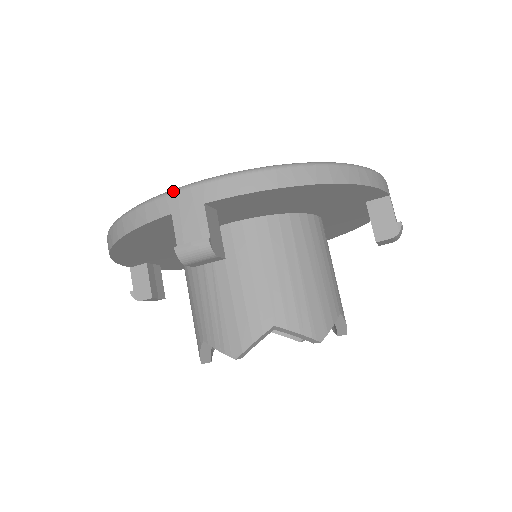
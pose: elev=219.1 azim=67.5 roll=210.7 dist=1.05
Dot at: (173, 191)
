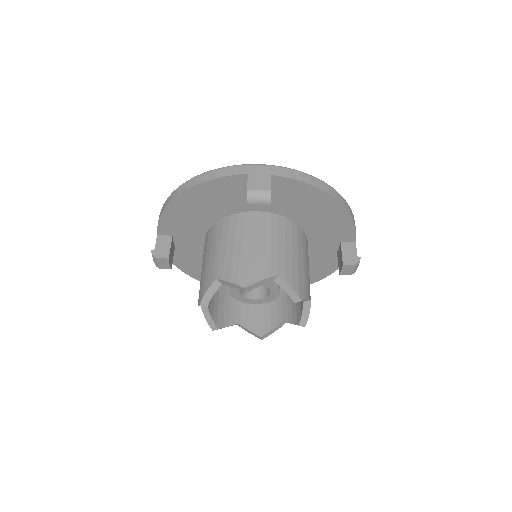
Dot at: (252, 164)
